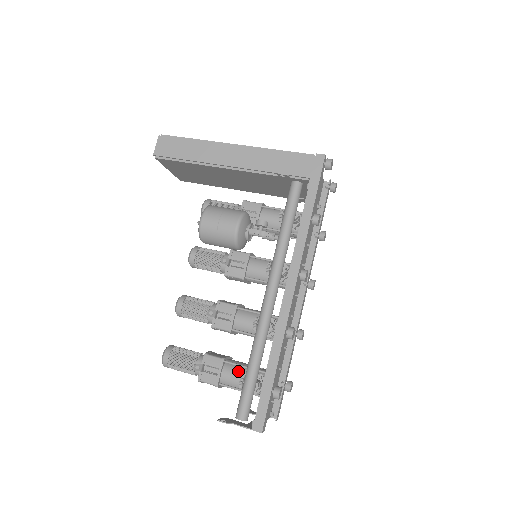
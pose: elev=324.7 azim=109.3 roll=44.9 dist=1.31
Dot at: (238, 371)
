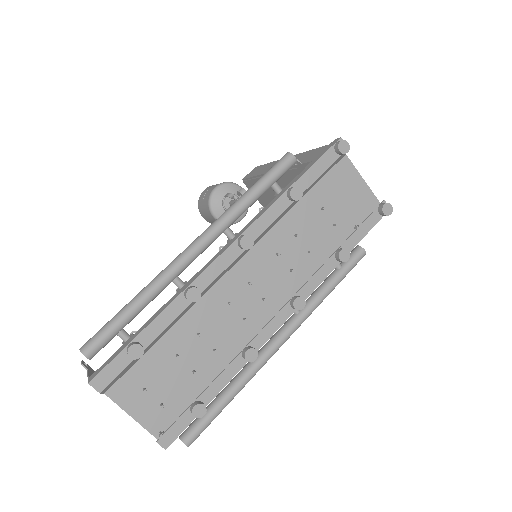
Dot at: occluded
